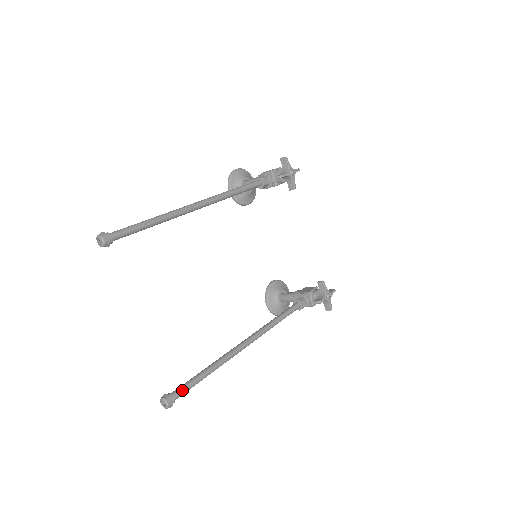
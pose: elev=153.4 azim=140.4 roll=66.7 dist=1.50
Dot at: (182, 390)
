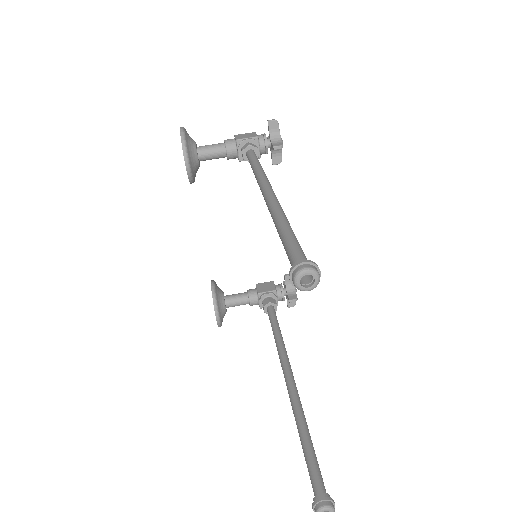
Dot at: (322, 479)
